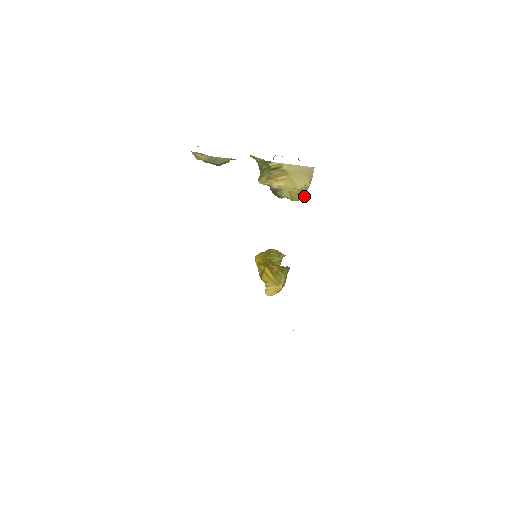
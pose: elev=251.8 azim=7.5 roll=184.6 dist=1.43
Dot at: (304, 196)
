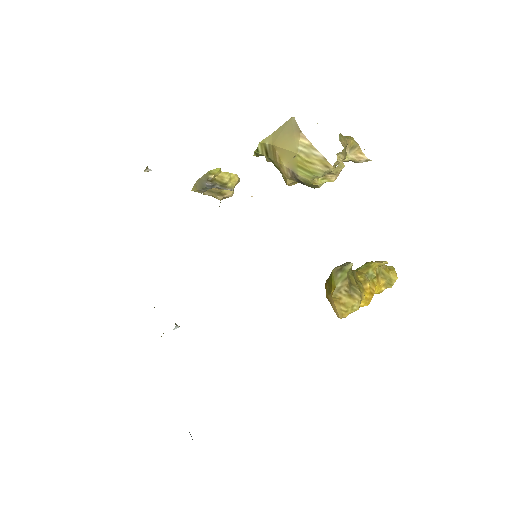
Dot at: (328, 162)
